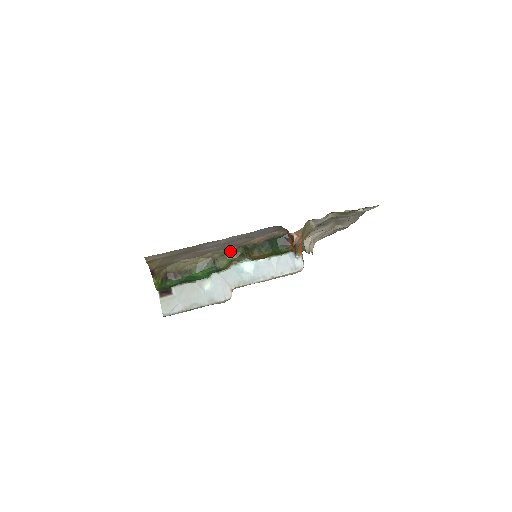
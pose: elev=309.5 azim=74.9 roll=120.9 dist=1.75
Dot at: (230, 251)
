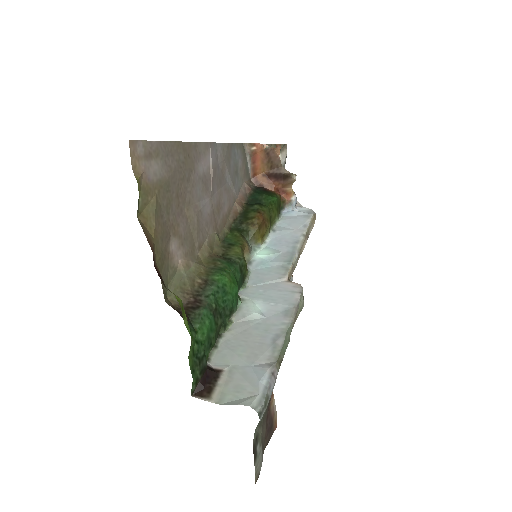
Dot at: (225, 239)
